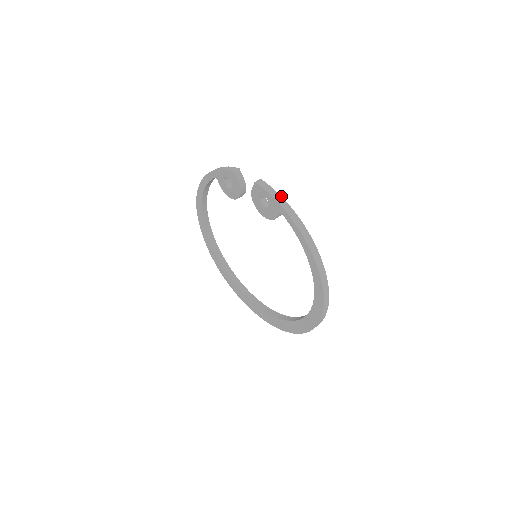
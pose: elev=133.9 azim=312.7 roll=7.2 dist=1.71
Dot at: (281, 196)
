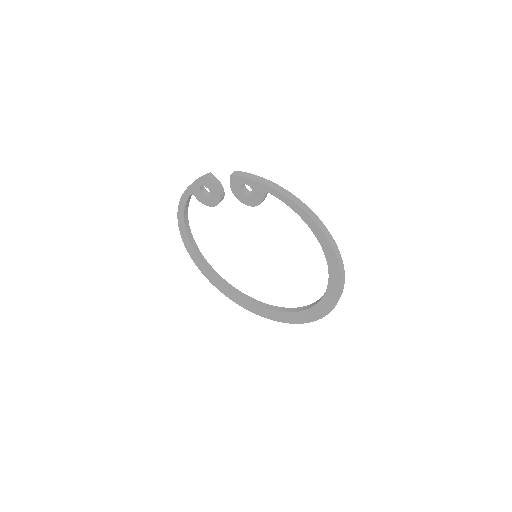
Dot at: occluded
